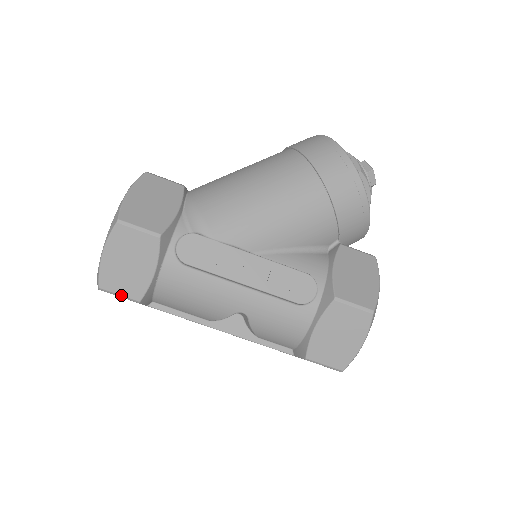
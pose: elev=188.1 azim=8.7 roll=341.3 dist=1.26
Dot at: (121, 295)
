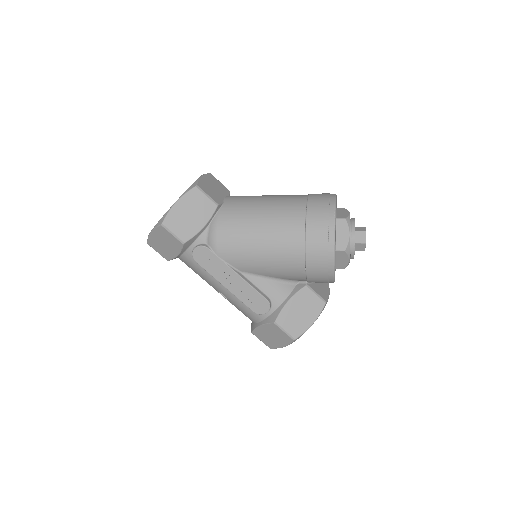
Dot at: occluded
